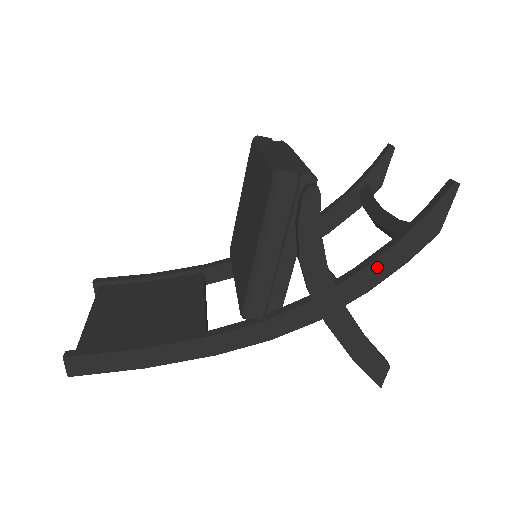
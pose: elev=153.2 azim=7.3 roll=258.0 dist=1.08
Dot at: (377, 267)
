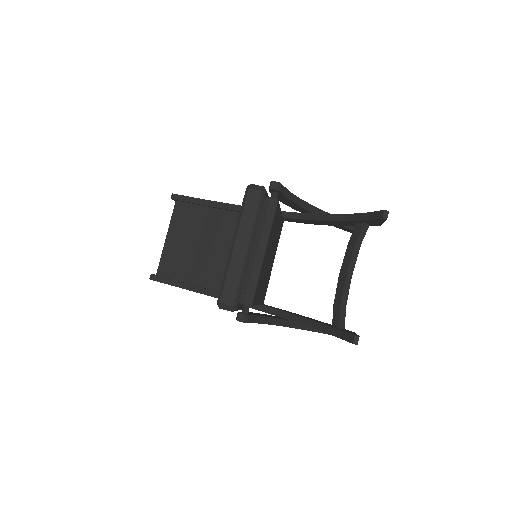
Dot at: occluded
